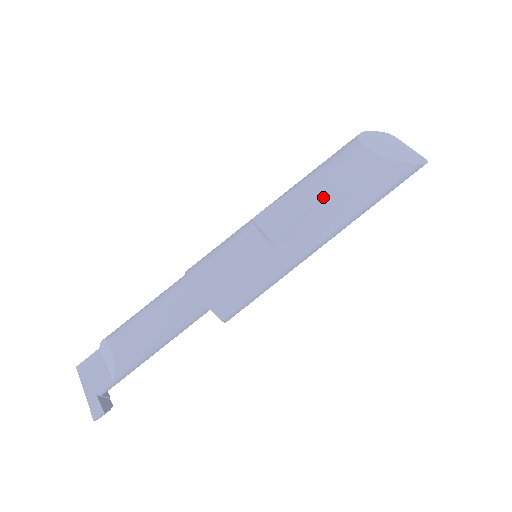
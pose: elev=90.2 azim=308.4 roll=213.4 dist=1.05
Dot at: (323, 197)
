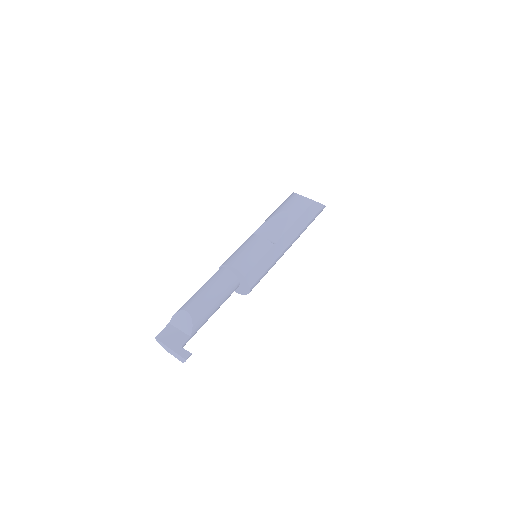
Dot at: (290, 218)
